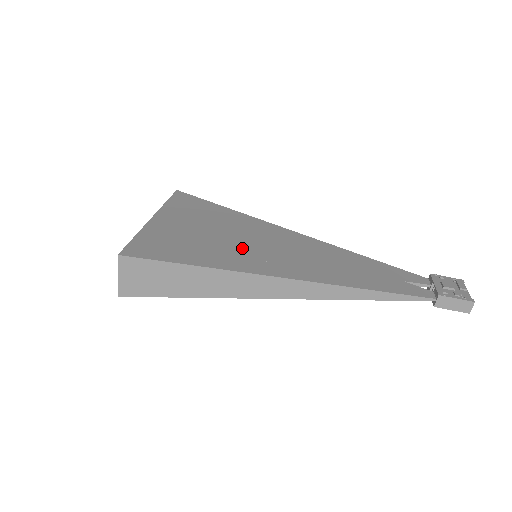
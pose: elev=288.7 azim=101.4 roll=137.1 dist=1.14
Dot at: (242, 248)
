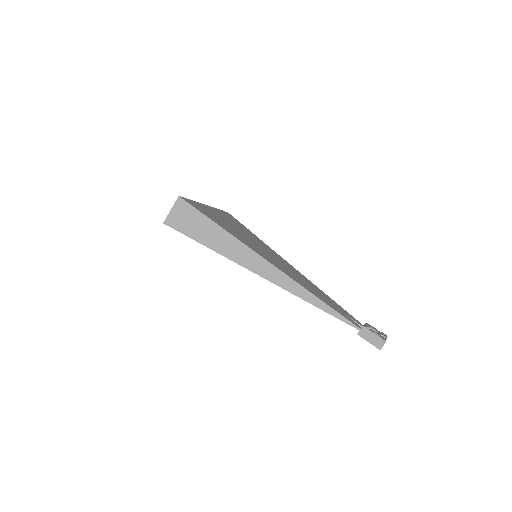
Dot at: (250, 241)
